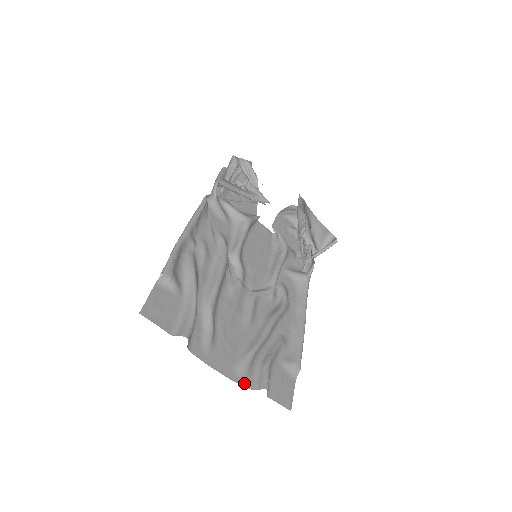
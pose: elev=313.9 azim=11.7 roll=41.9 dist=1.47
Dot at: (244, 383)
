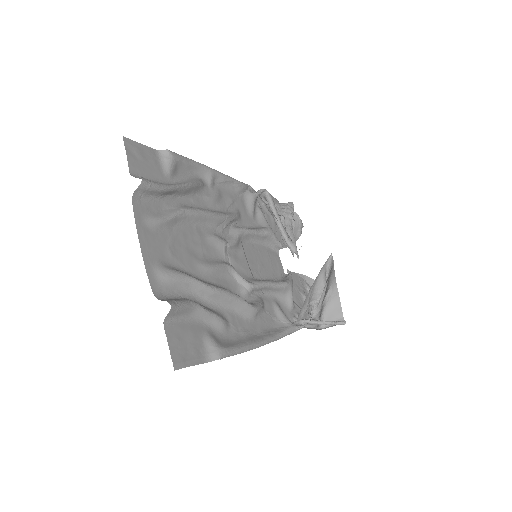
Dot at: (153, 282)
